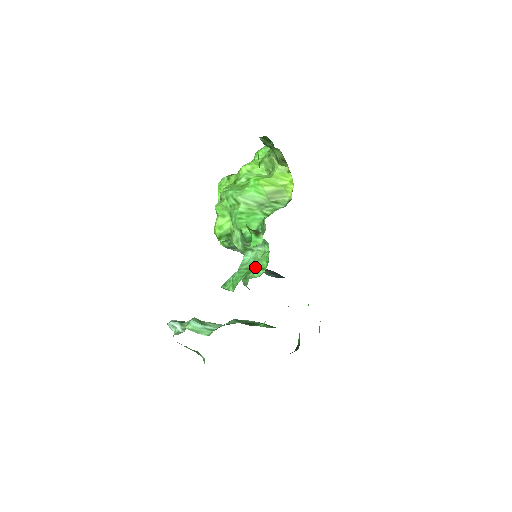
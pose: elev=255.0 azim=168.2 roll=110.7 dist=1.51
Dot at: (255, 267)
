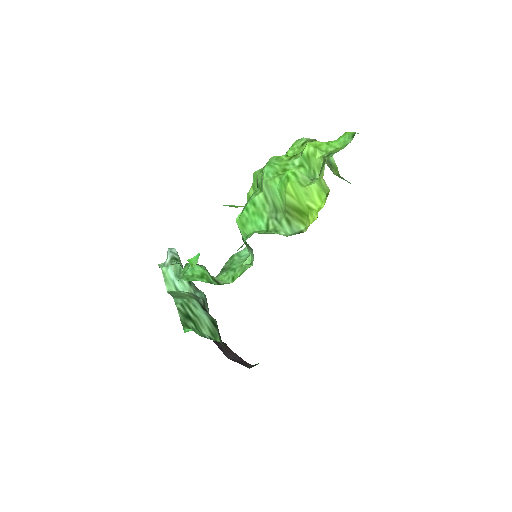
Dot at: (233, 270)
